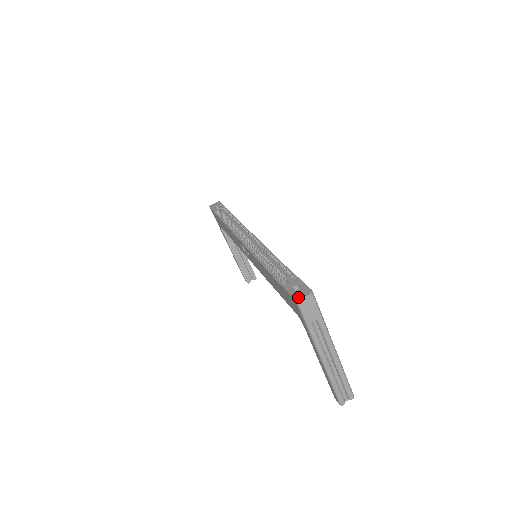
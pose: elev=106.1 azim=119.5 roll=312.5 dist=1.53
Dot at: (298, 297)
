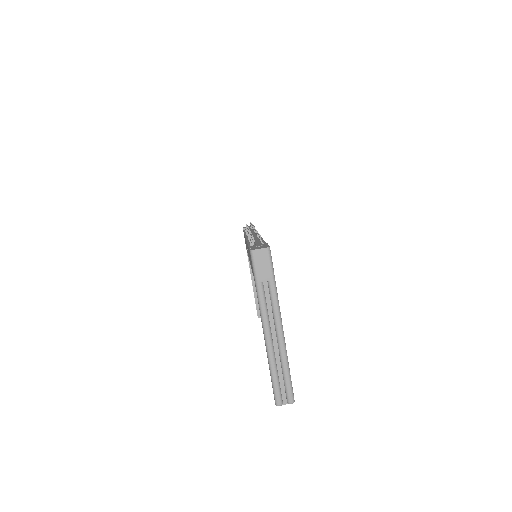
Dot at: (254, 249)
